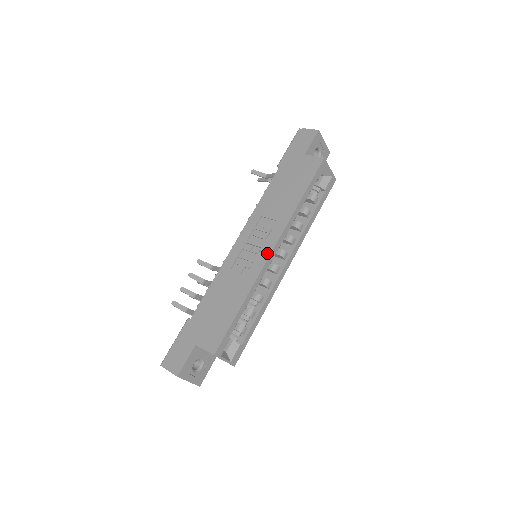
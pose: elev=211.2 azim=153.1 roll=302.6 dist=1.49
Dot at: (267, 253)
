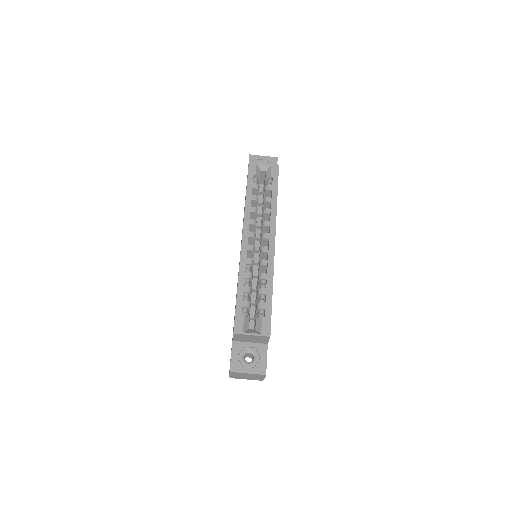
Dot at: (241, 243)
